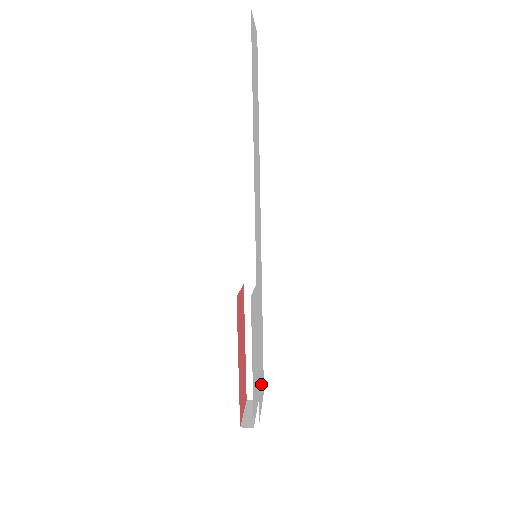
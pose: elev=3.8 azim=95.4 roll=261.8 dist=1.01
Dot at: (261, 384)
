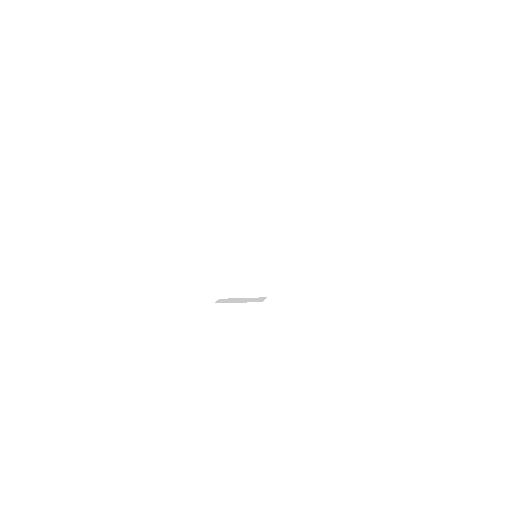
Dot at: occluded
